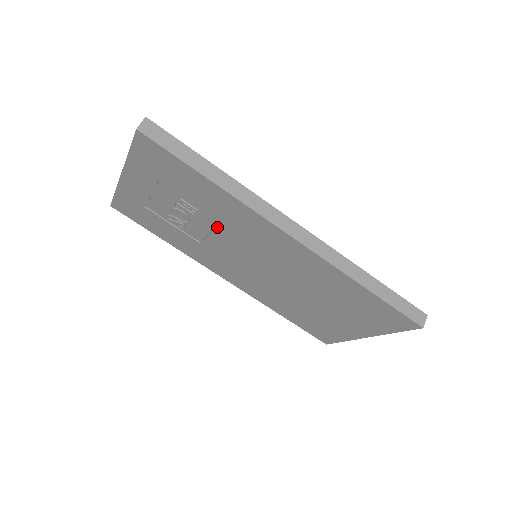
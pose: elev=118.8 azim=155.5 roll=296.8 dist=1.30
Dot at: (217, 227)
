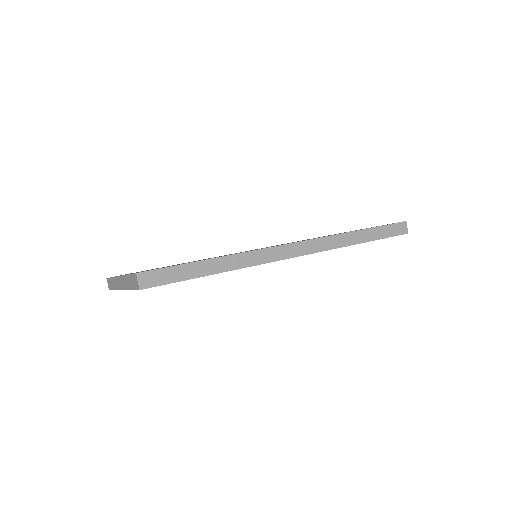
Dot at: occluded
